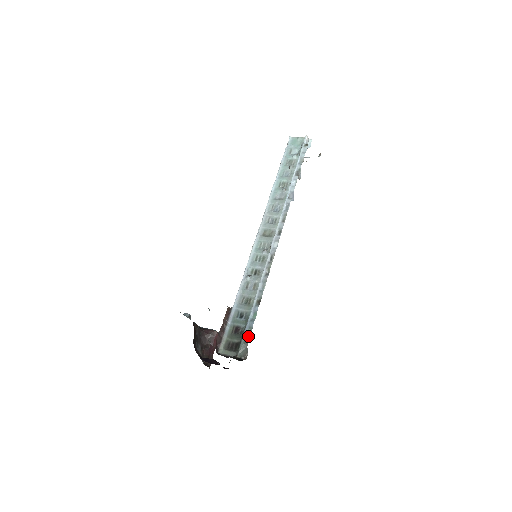
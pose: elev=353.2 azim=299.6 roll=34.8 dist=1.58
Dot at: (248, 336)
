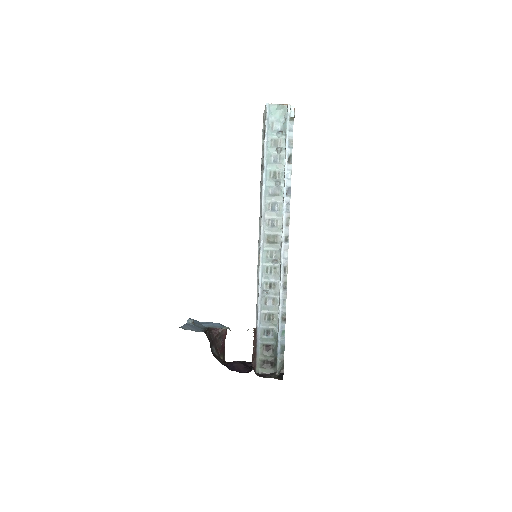
Dot at: (283, 354)
